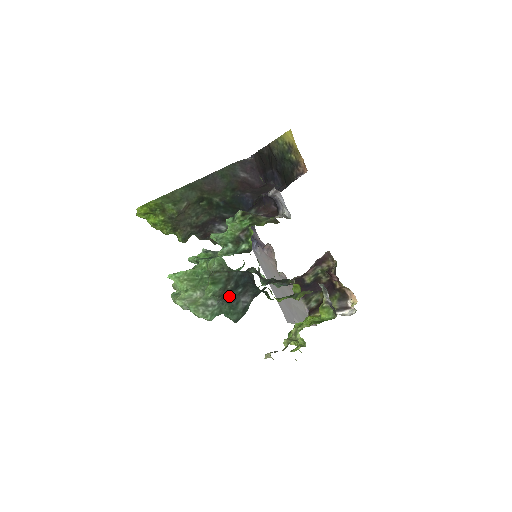
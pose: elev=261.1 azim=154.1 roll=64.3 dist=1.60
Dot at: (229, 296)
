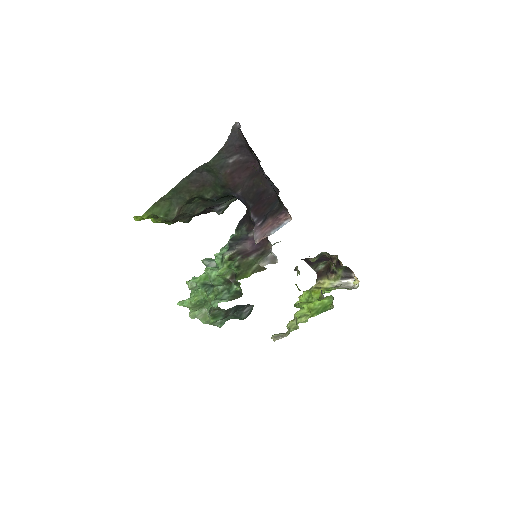
Dot at: occluded
